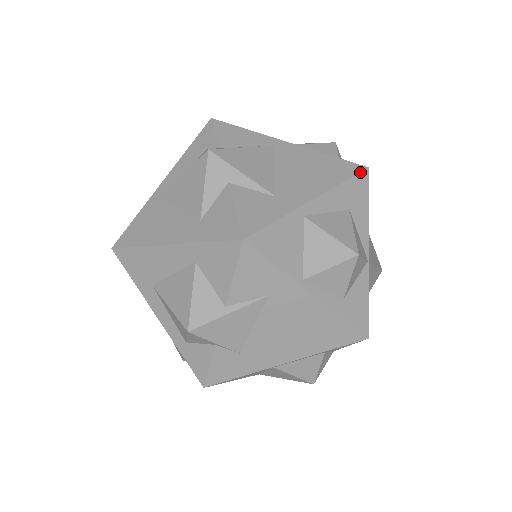
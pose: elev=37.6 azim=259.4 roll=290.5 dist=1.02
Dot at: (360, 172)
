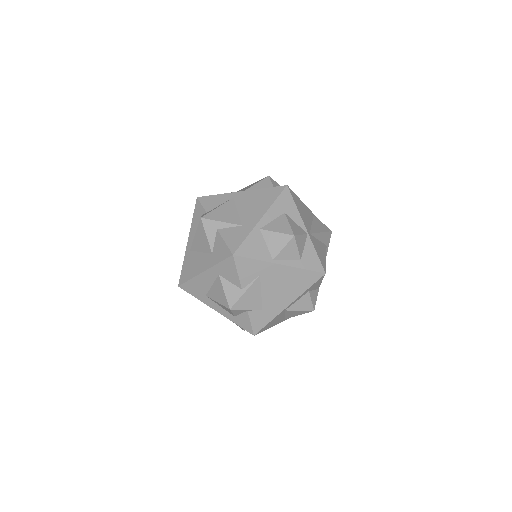
Dot at: (283, 190)
